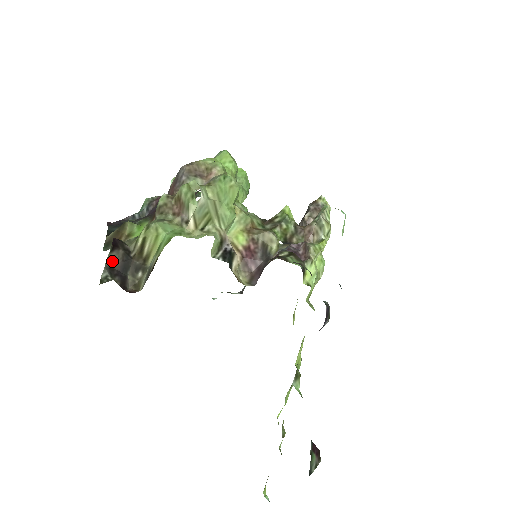
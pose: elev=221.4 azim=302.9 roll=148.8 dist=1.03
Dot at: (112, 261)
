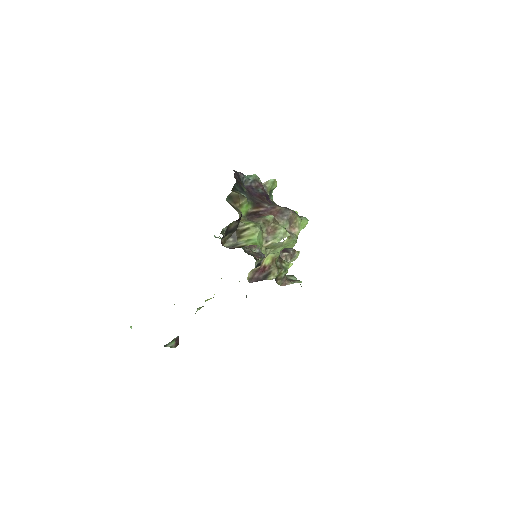
Dot at: (231, 225)
